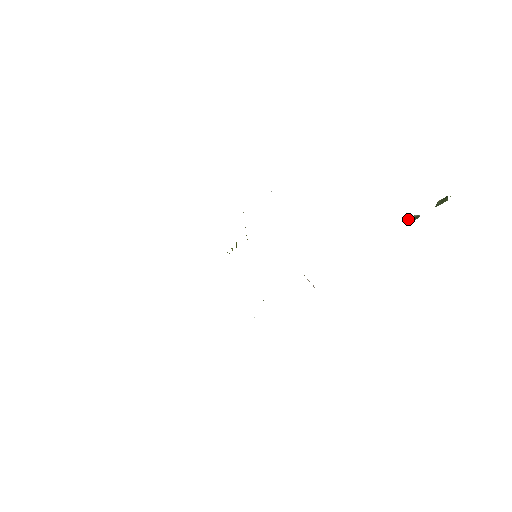
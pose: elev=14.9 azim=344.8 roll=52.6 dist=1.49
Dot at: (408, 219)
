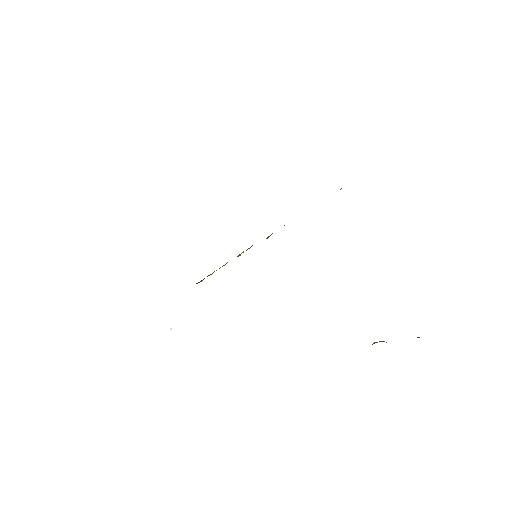
Dot at: (377, 342)
